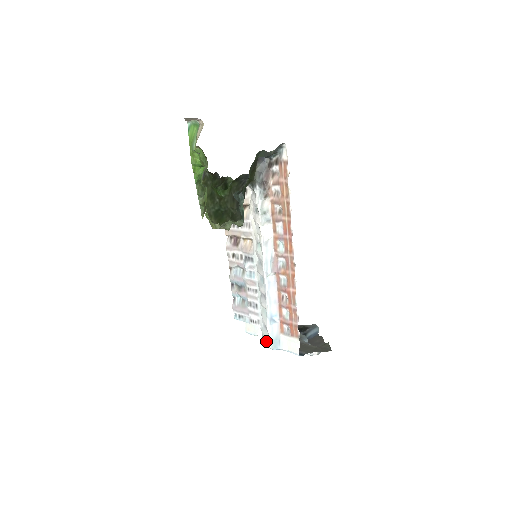
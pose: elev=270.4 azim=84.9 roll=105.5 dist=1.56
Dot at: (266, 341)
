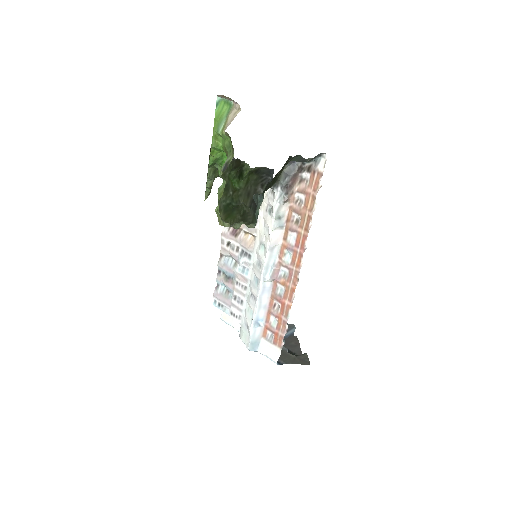
Dot at: (244, 339)
